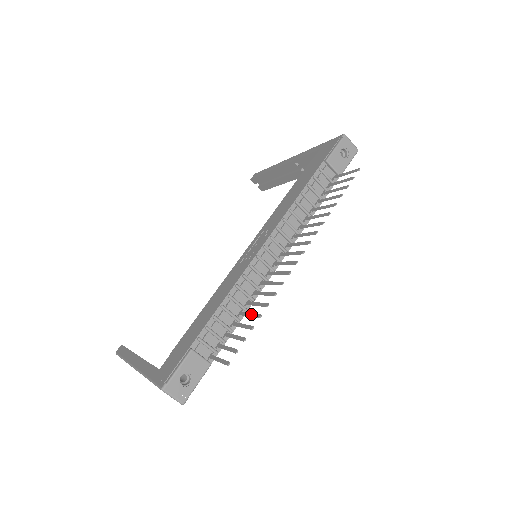
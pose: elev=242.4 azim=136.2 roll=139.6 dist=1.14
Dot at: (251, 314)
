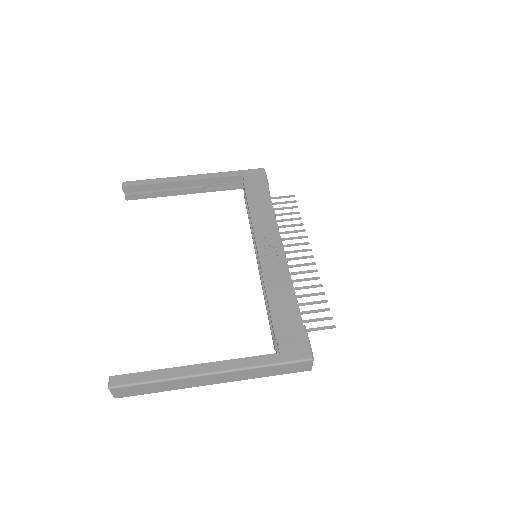
Dot at: (311, 294)
